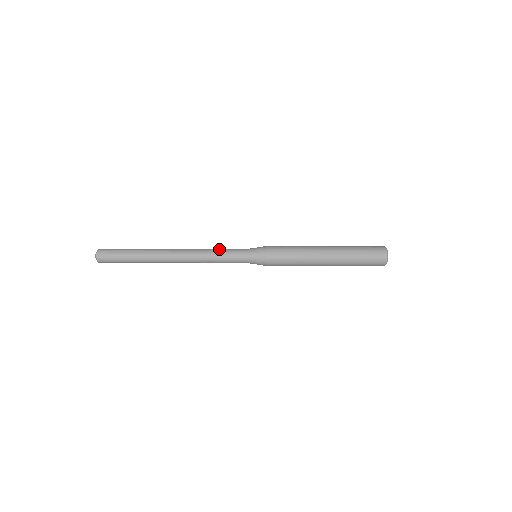
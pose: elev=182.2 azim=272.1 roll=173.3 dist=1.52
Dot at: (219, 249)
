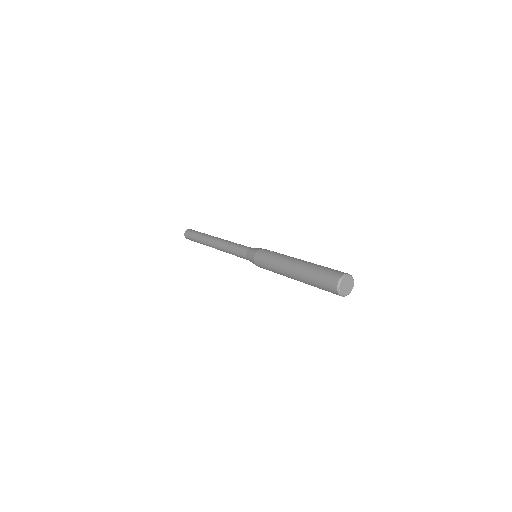
Dot at: (235, 245)
